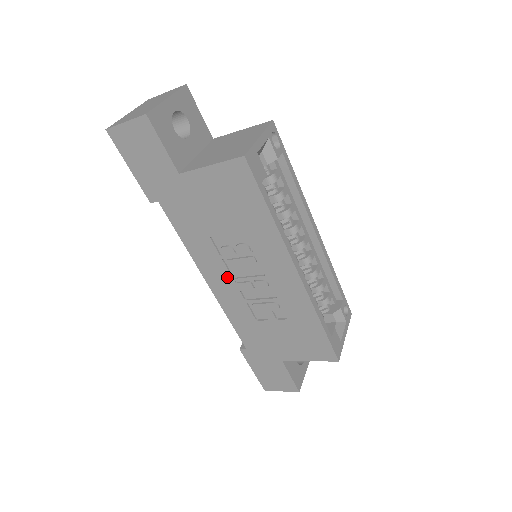
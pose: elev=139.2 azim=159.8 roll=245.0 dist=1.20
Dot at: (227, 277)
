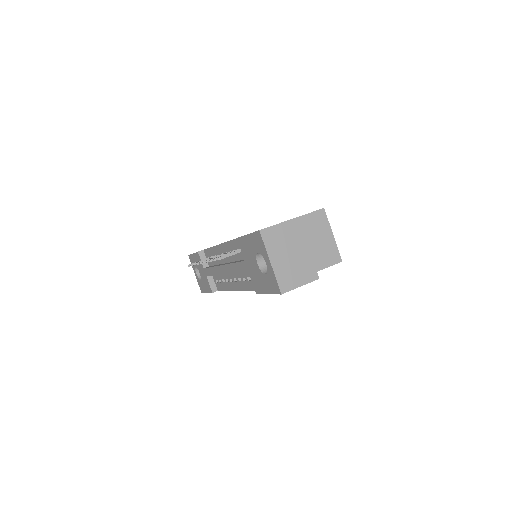
Dot at: occluded
